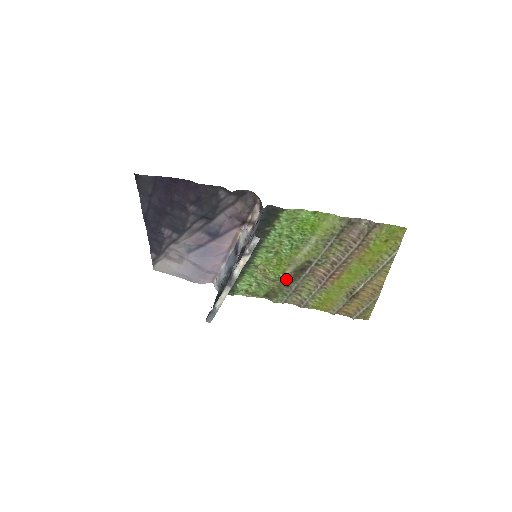
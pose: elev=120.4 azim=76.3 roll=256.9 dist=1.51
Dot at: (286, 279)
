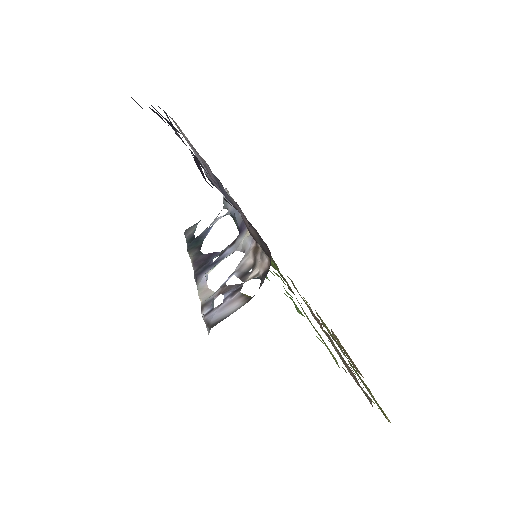
Dot at: (284, 278)
